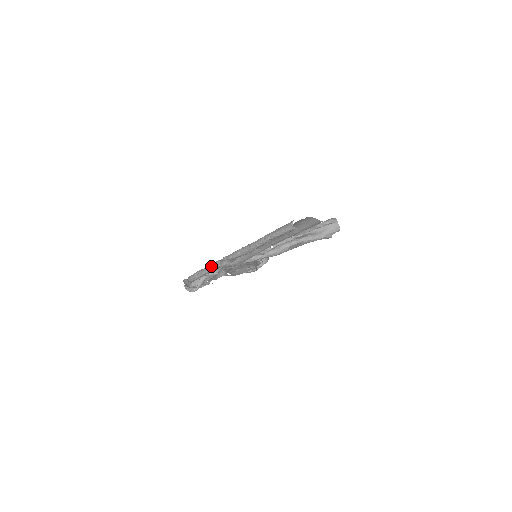
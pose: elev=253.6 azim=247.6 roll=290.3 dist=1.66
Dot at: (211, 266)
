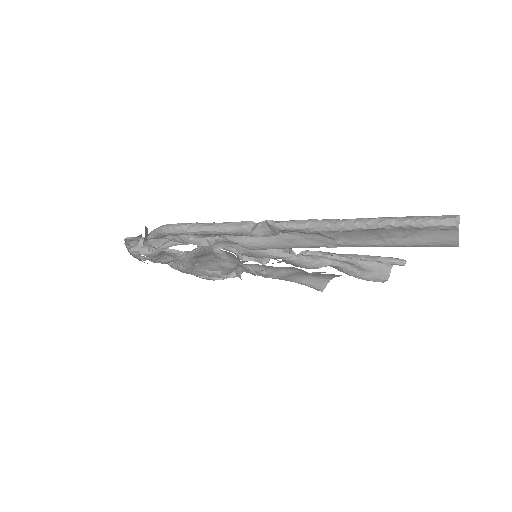
Dot at: (230, 224)
